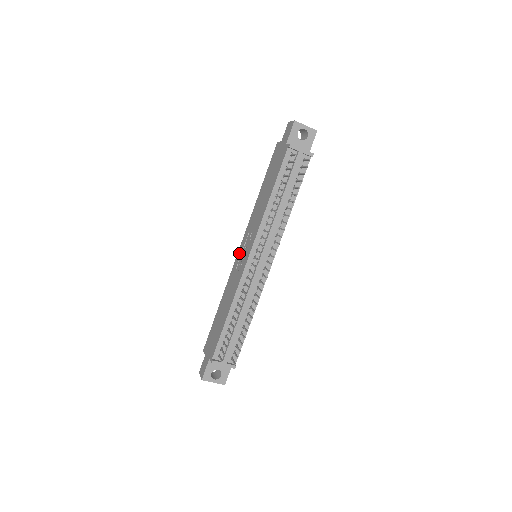
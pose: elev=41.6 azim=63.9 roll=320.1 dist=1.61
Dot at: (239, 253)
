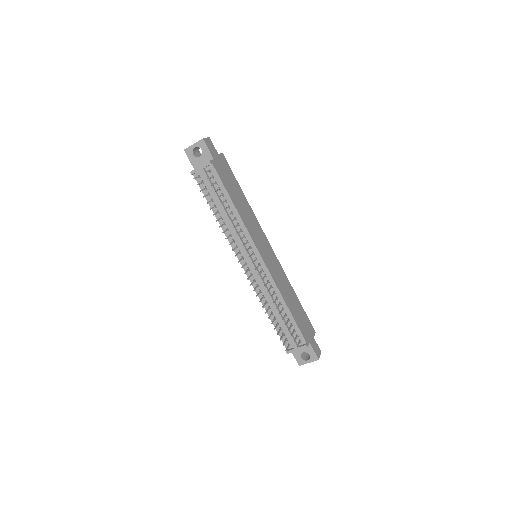
Dot at: occluded
